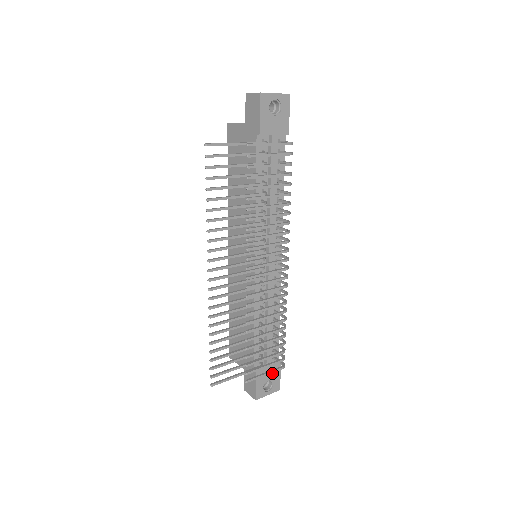
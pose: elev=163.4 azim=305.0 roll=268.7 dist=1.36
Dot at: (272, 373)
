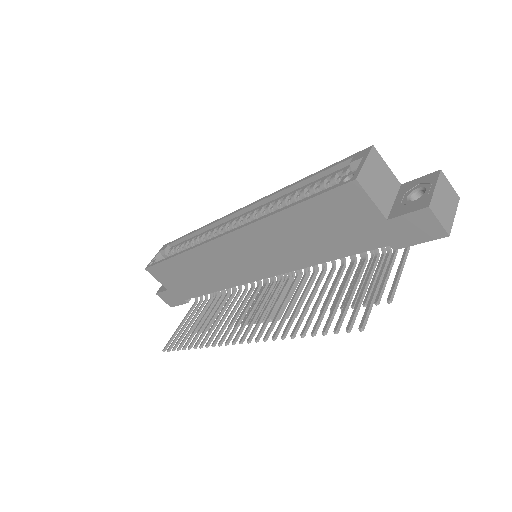
Dot at: occluded
